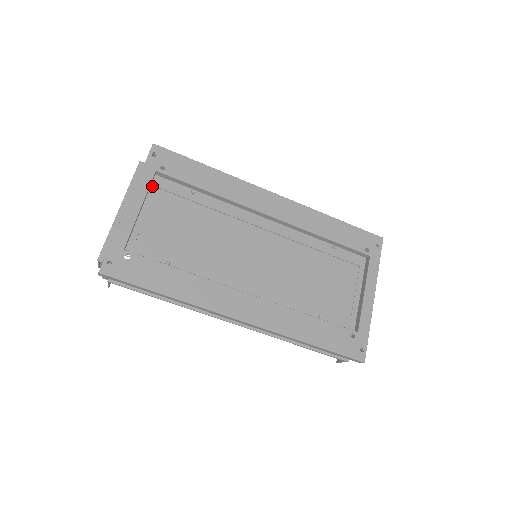
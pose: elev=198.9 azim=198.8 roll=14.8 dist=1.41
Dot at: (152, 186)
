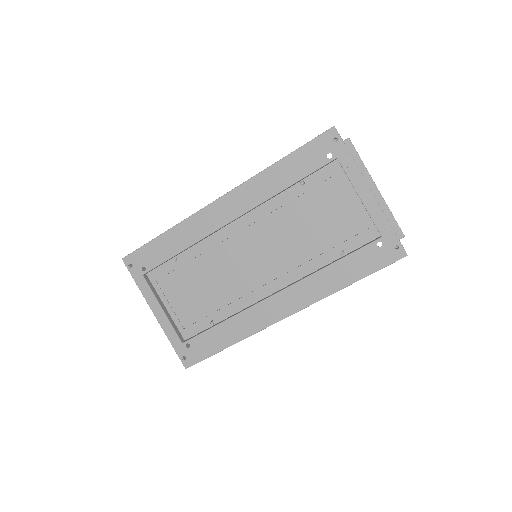
Dot at: (153, 284)
